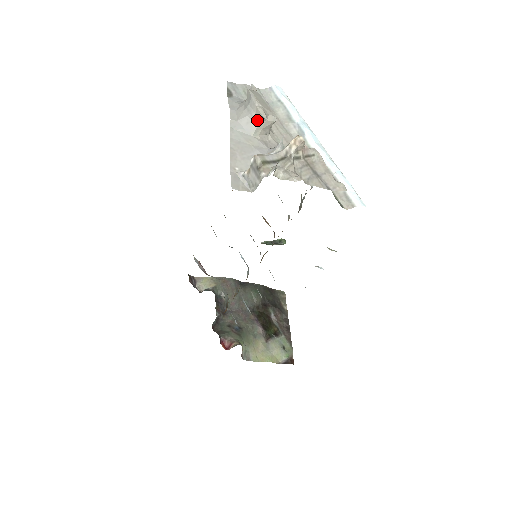
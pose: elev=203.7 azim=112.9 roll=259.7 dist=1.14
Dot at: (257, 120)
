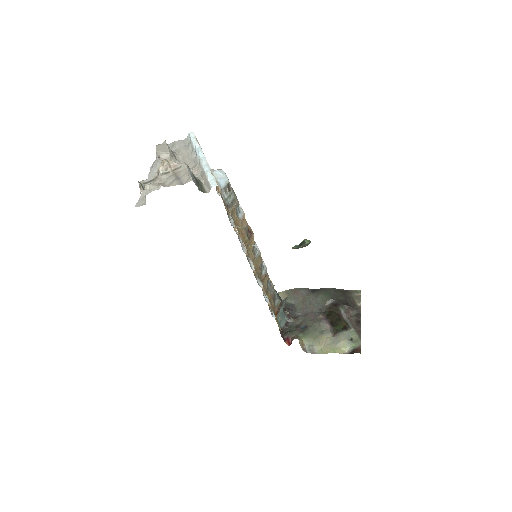
Dot at: (159, 161)
